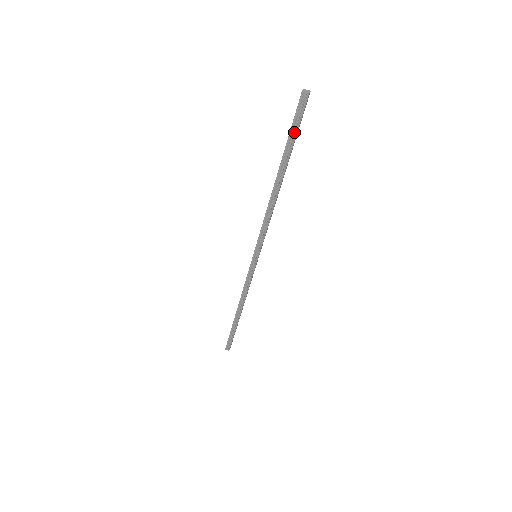
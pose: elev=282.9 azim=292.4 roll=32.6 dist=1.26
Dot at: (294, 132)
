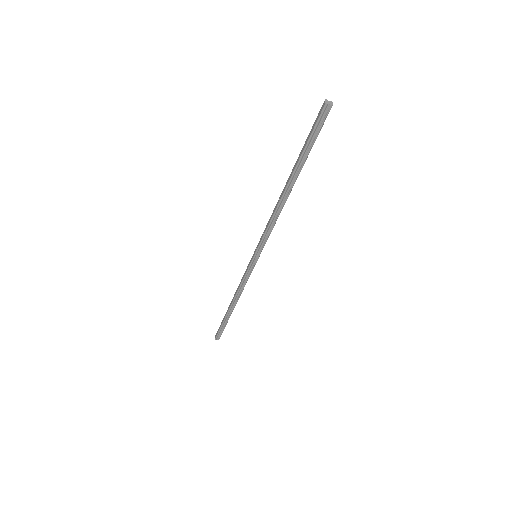
Dot at: (312, 142)
